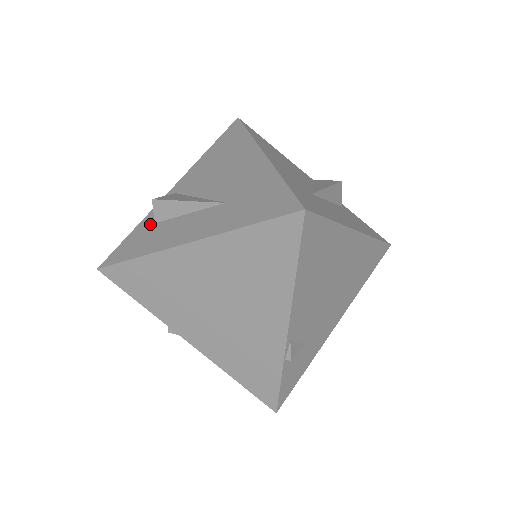
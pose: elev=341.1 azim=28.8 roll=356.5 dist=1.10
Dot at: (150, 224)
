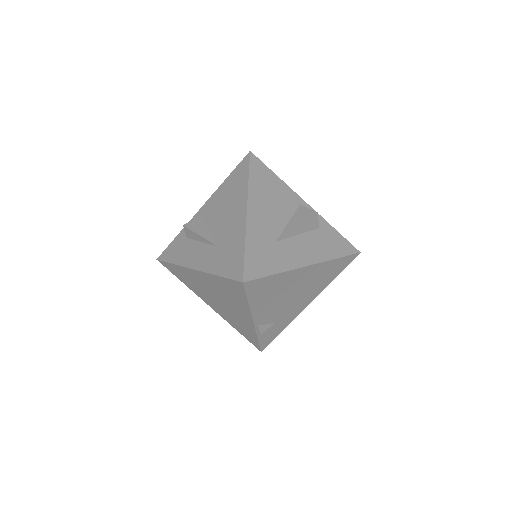
Dot at: (184, 237)
